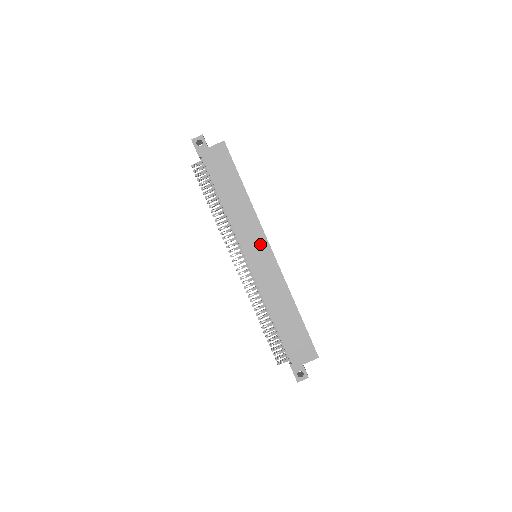
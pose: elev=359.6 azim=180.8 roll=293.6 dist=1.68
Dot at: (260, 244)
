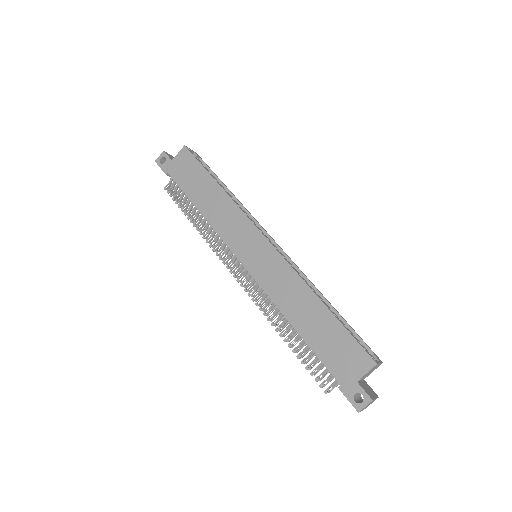
Dot at: (251, 237)
